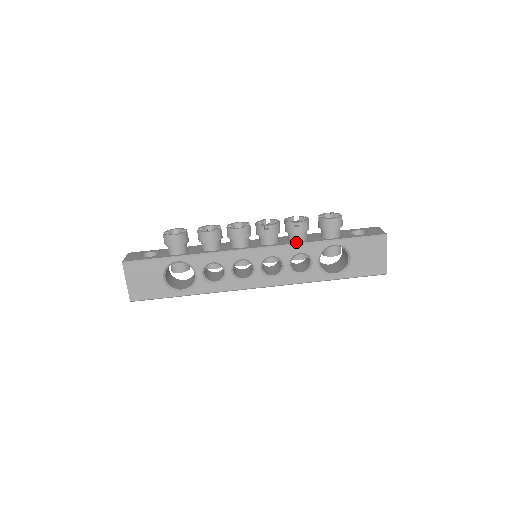
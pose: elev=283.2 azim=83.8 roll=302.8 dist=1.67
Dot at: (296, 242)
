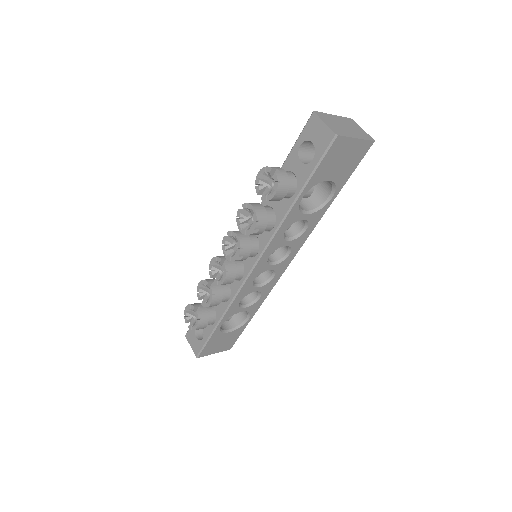
Dot at: (271, 231)
